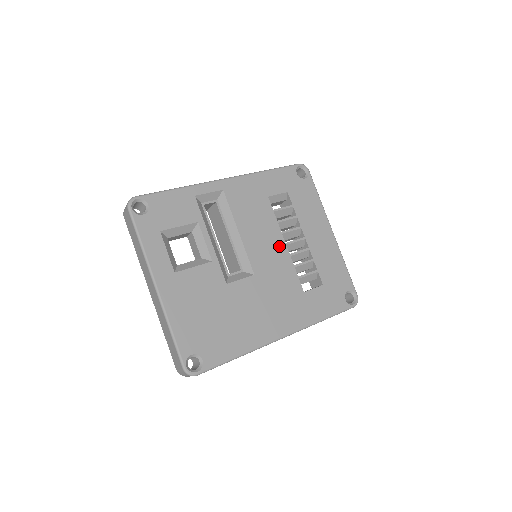
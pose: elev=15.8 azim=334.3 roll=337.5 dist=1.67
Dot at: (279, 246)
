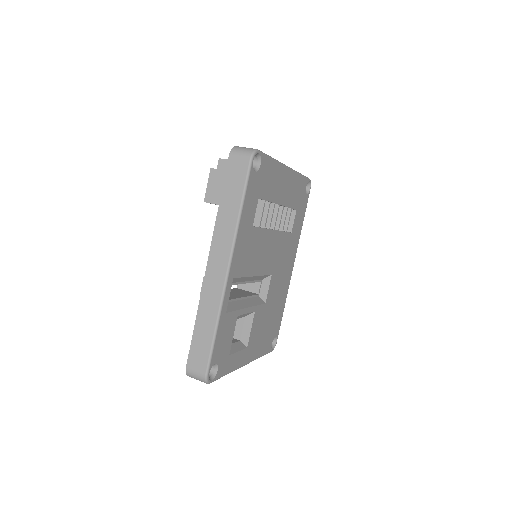
Dot at: (272, 238)
